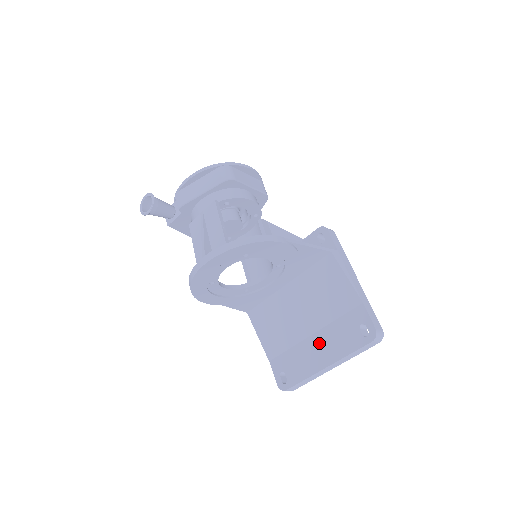
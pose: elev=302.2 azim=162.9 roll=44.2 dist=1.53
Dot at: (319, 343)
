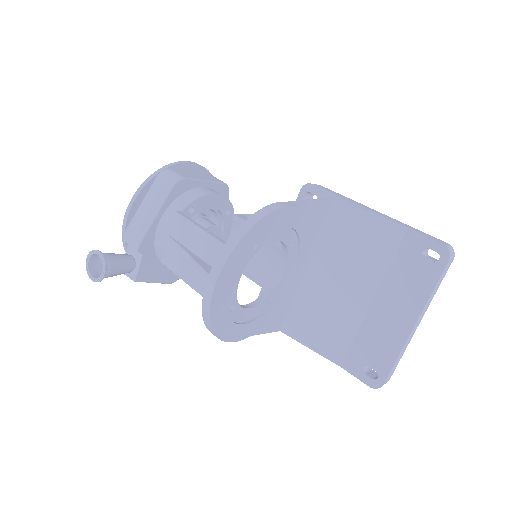
Dot at: (387, 305)
